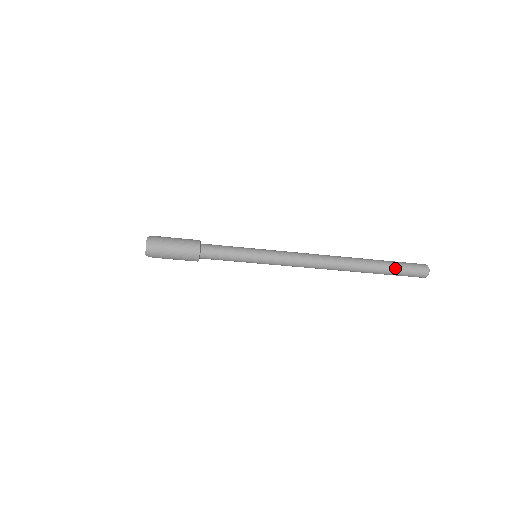
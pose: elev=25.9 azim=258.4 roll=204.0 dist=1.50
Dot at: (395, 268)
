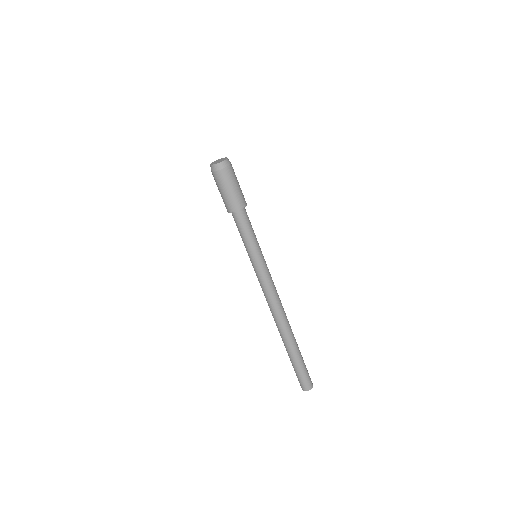
Dot at: (302, 363)
